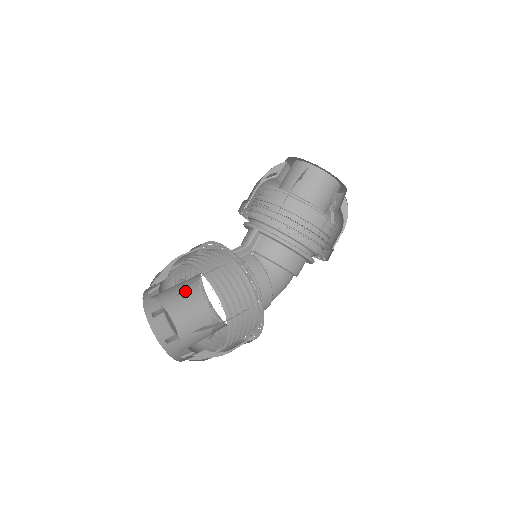
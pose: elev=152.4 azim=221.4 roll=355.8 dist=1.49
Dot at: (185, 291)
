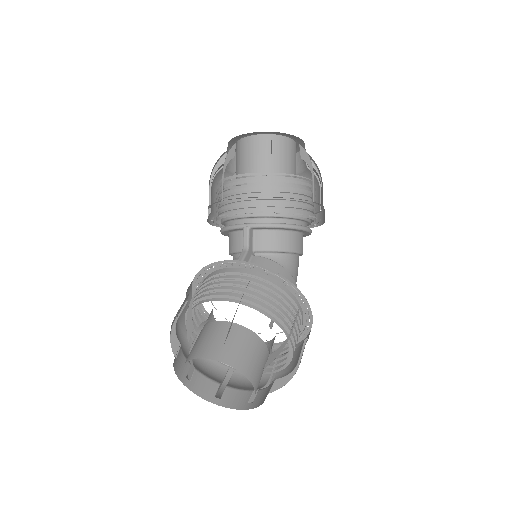
Dot at: (223, 331)
